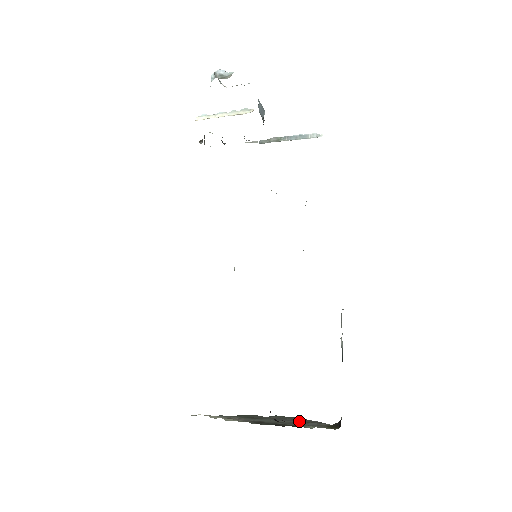
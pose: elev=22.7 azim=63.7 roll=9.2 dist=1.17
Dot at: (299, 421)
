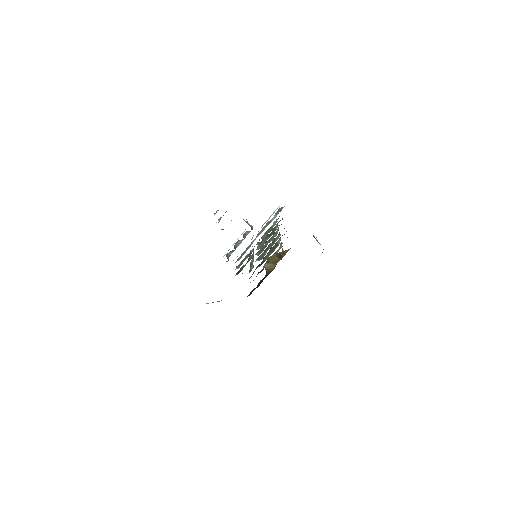
Dot at: occluded
